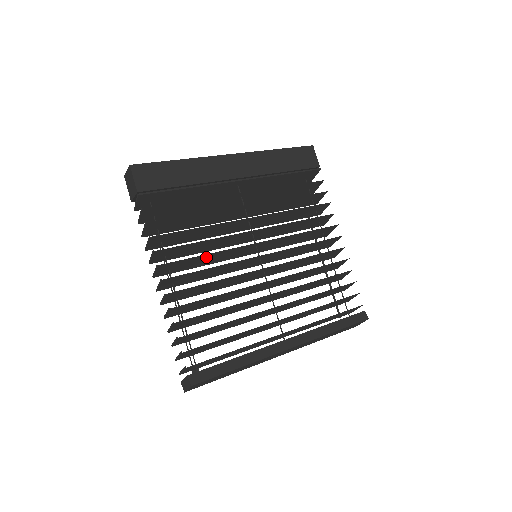
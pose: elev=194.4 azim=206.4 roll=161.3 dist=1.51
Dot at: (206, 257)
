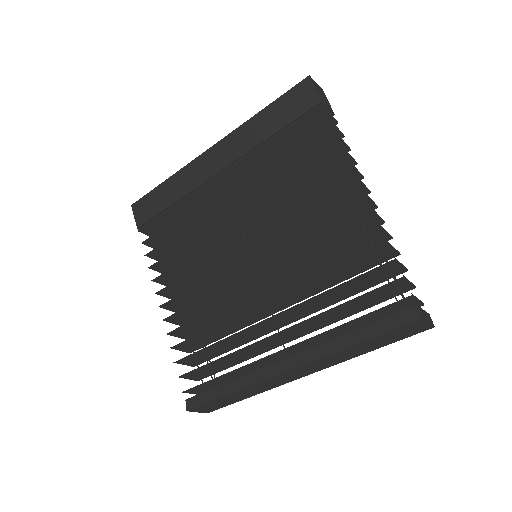
Dot at: (199, 273)
